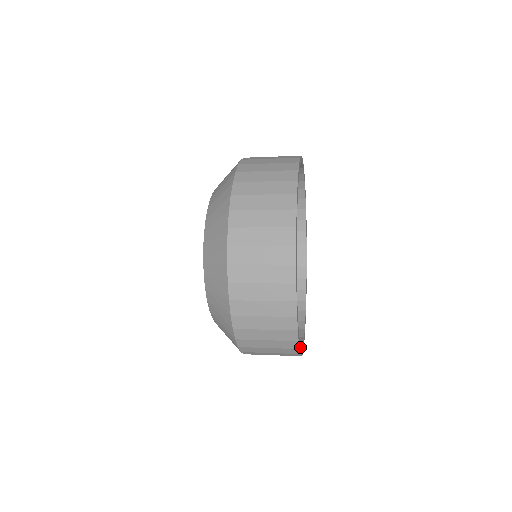
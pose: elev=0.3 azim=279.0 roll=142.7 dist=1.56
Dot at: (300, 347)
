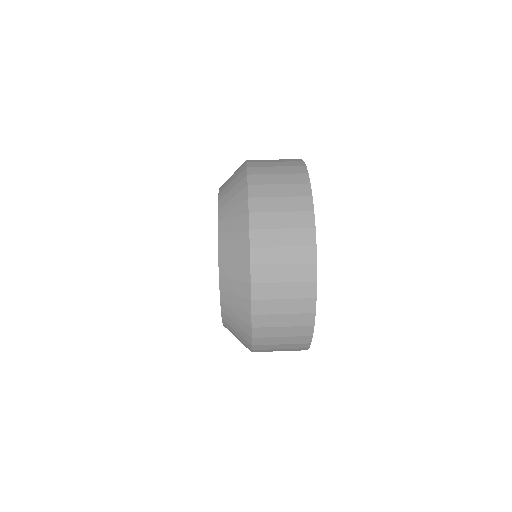
Dot at: occluded
